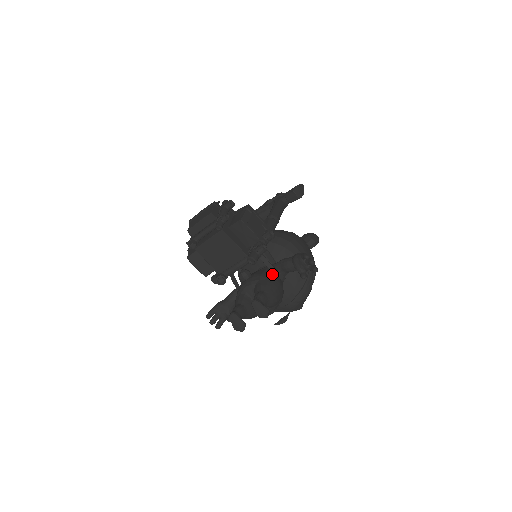
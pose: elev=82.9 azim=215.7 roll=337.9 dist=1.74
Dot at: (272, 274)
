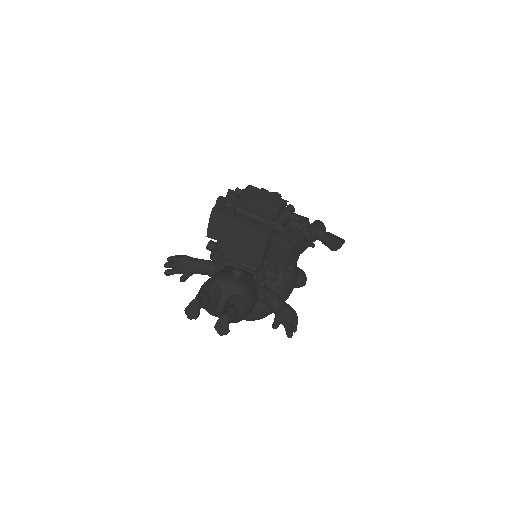
Dot at: (256, 295)
